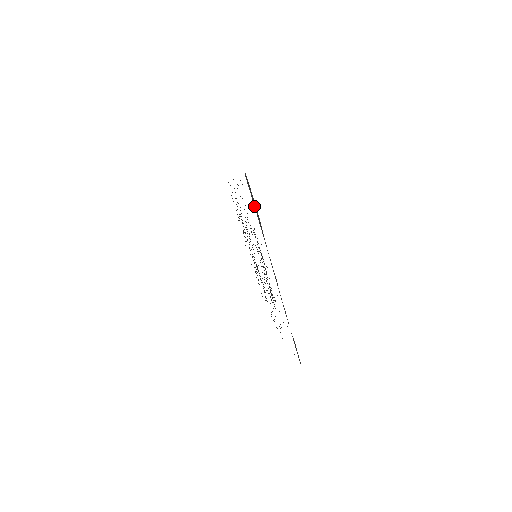
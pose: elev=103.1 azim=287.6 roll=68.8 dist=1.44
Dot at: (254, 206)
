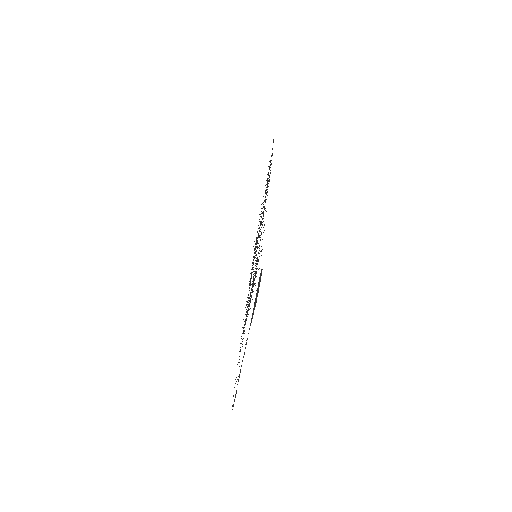
Dot at: (256, 297)
